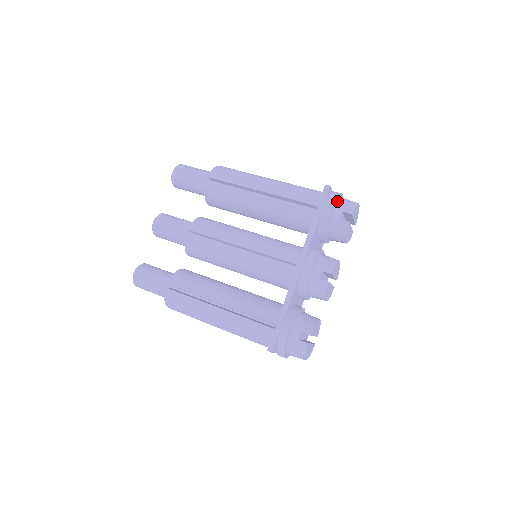
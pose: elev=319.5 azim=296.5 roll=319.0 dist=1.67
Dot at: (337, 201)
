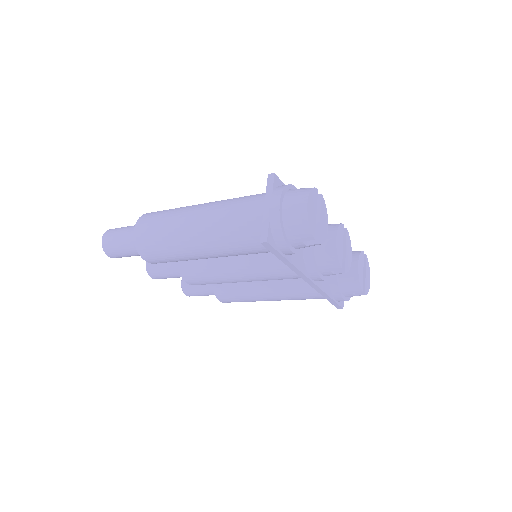
Dot at: occluded
